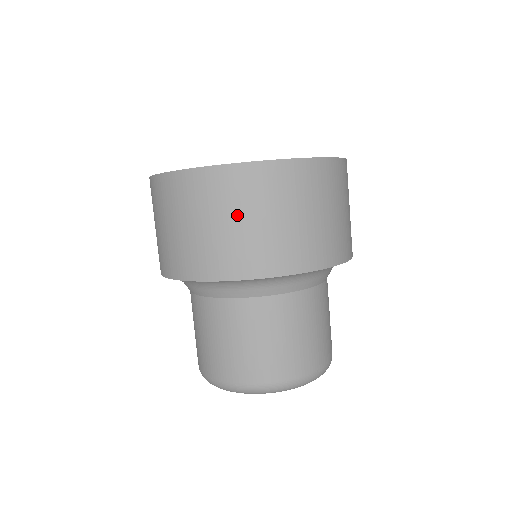
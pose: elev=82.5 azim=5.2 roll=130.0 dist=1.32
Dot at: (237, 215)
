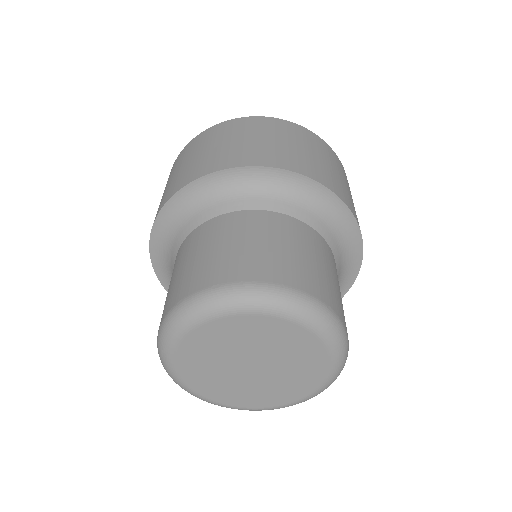
Dot at: (248, 136)
